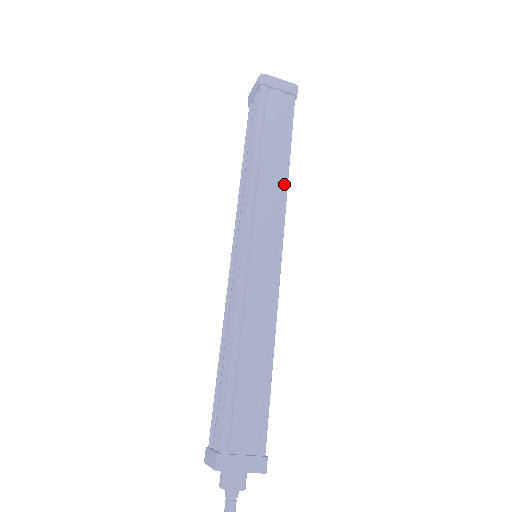
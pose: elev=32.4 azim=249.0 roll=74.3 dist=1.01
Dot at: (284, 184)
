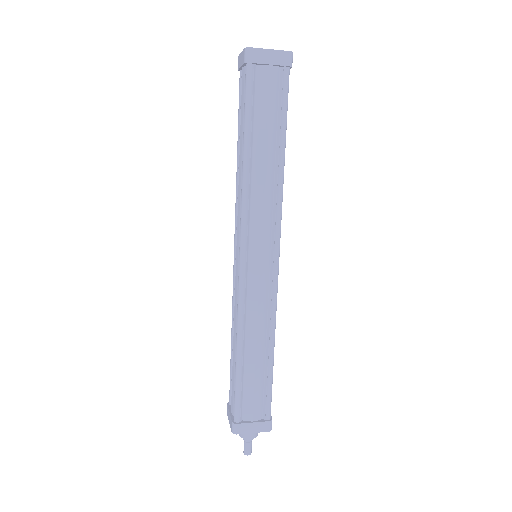
Dot at: (279, 186)
